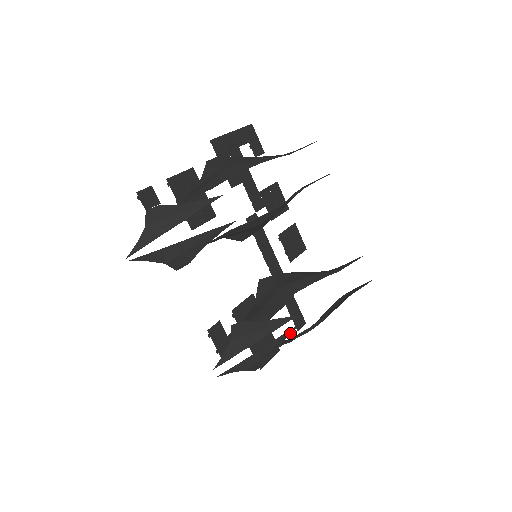
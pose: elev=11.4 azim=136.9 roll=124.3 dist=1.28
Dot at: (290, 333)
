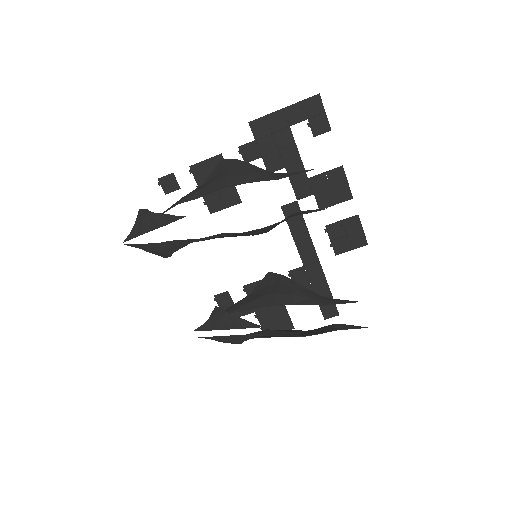
Dot at: (257, 336)
